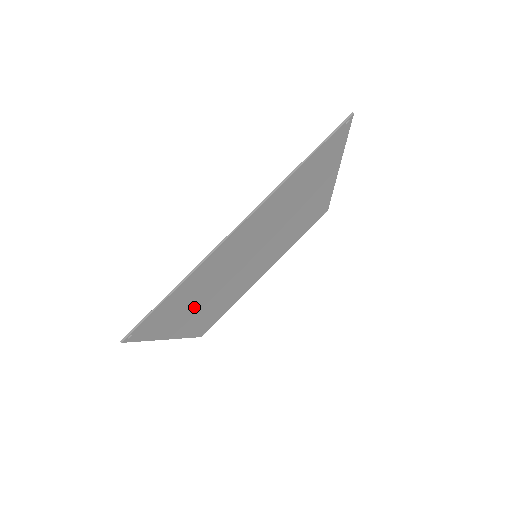
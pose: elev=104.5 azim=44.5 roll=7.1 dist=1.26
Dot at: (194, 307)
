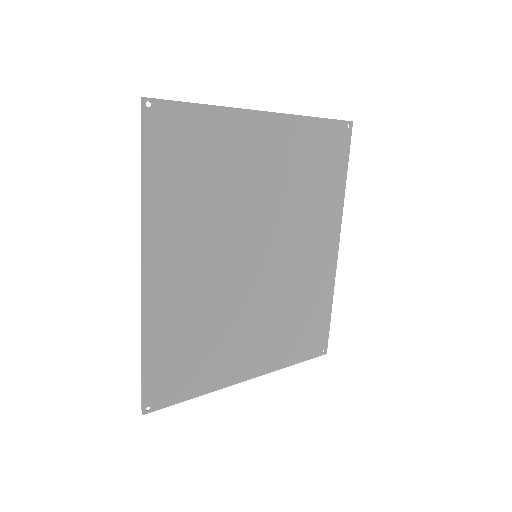
Dot at: (188, 220)
